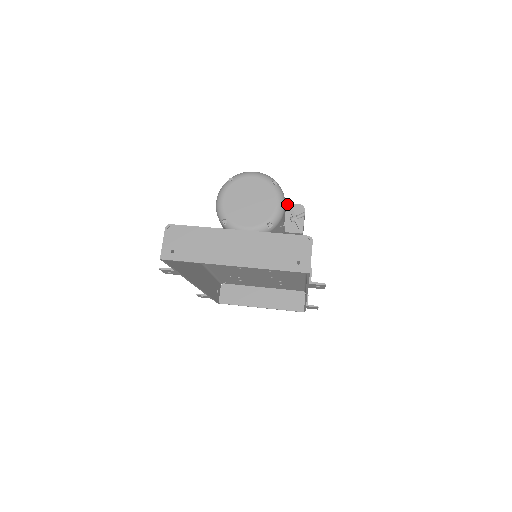
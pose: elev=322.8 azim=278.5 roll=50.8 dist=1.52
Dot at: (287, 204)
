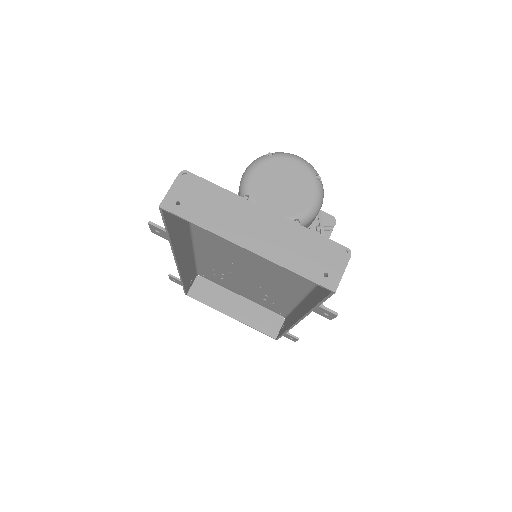
Dot at: occluded
